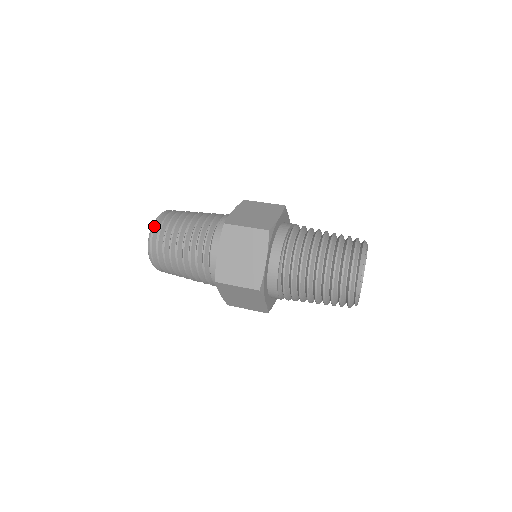
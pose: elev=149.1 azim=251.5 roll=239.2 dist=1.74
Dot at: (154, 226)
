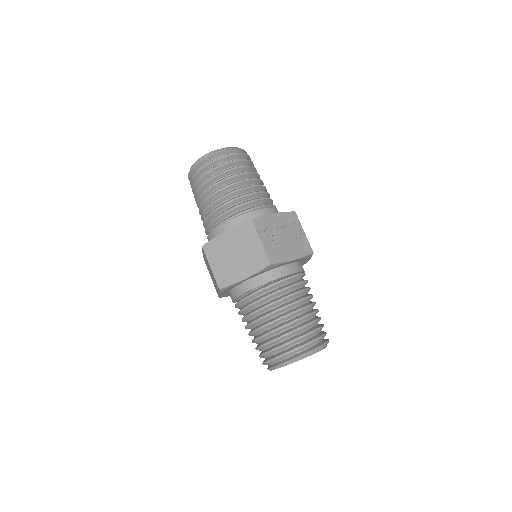
Dot at: (190, 170)
